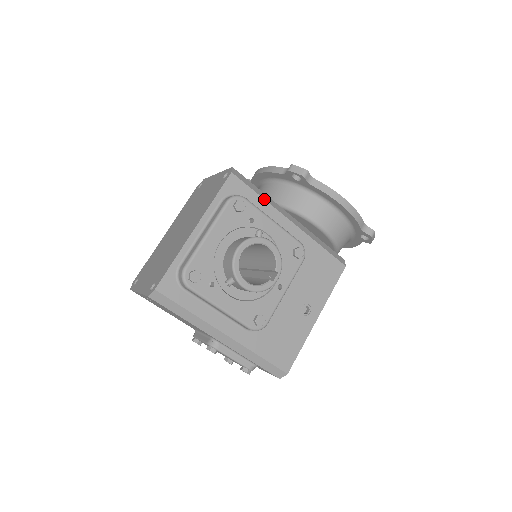
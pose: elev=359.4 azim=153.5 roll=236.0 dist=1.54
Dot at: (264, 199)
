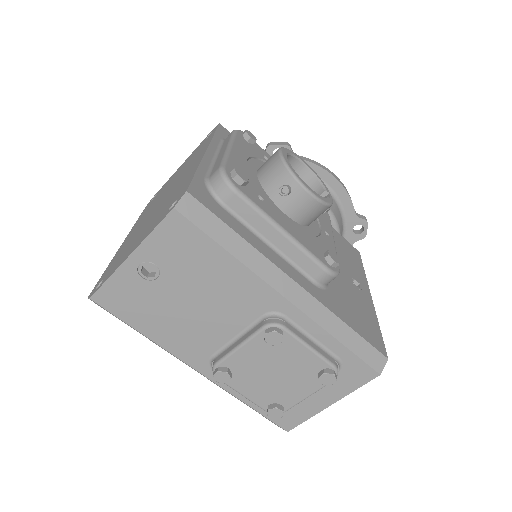
Dot at: occluded
